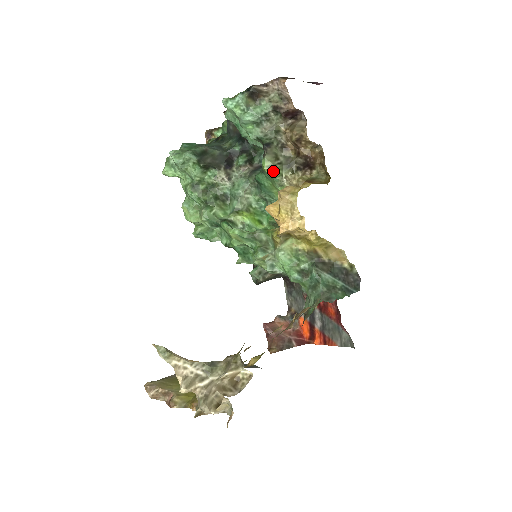
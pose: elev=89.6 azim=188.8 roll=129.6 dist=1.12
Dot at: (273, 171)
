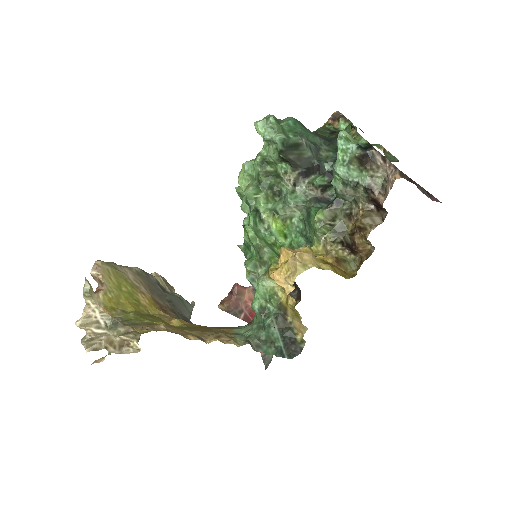
Dot at: (318, 226)
